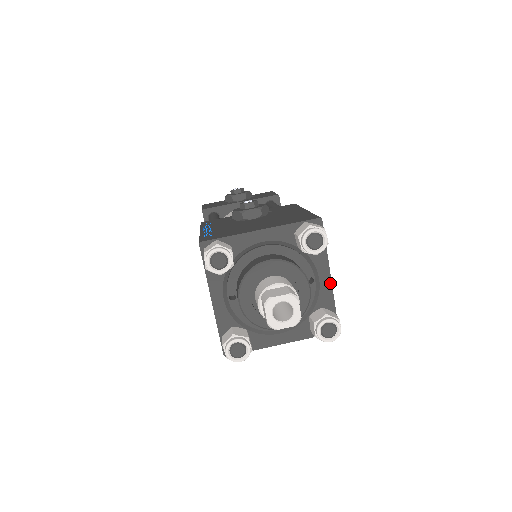
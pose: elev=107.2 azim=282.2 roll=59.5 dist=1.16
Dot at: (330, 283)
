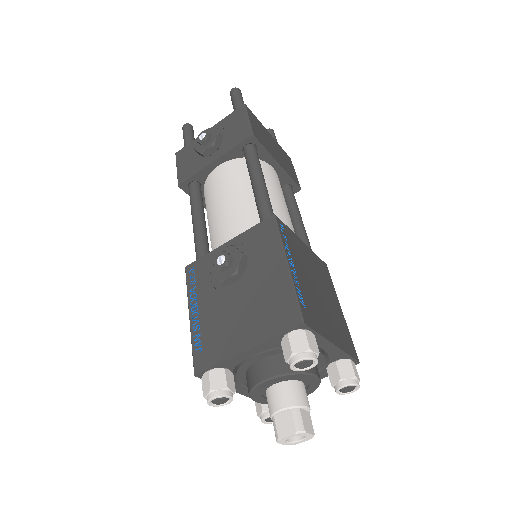
Dot at: (336, 348)
